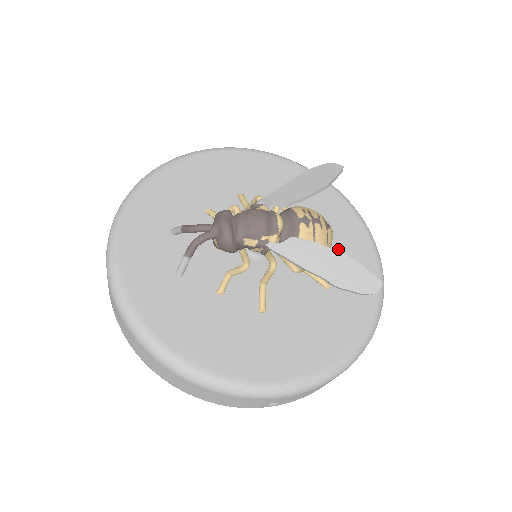
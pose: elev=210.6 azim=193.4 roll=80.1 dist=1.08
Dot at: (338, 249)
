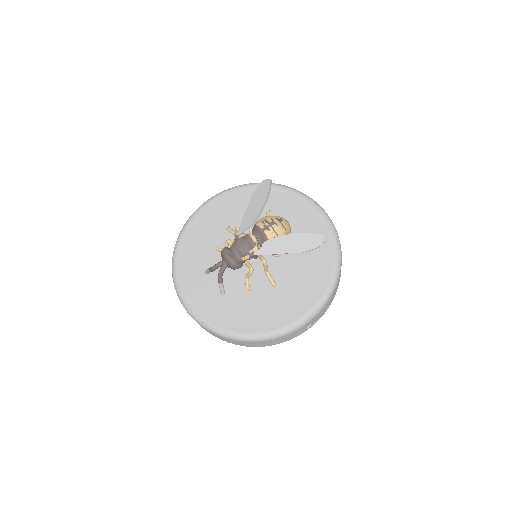
Dot at: (297, 223)
